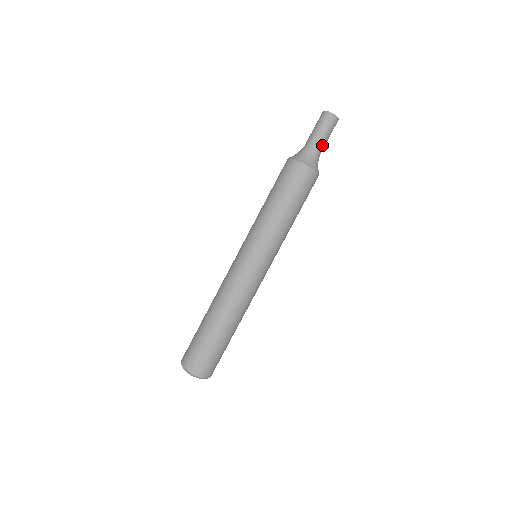
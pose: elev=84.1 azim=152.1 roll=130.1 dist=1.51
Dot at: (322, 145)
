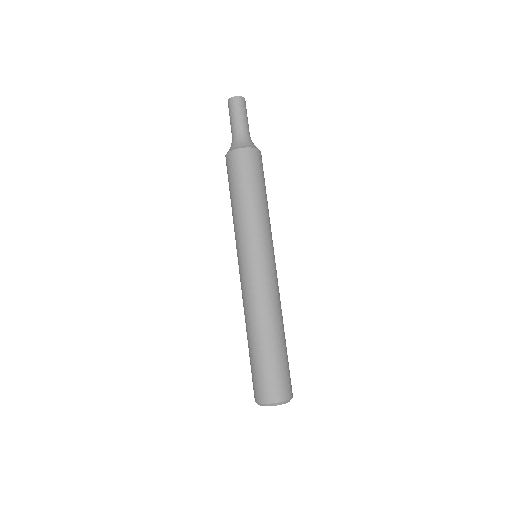
Dot at: (246, 126)
